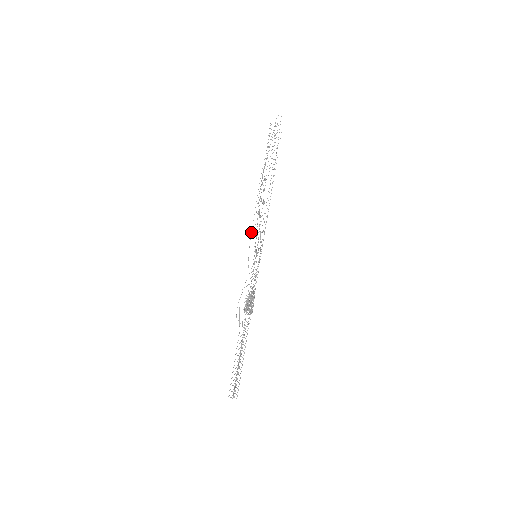
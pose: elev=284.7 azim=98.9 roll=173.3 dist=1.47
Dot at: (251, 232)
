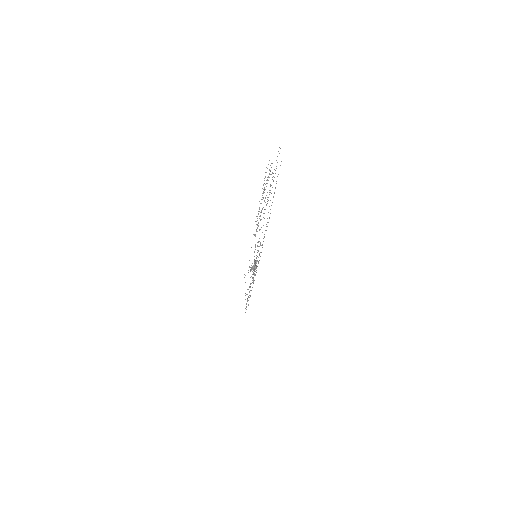
Dot at: occluded
